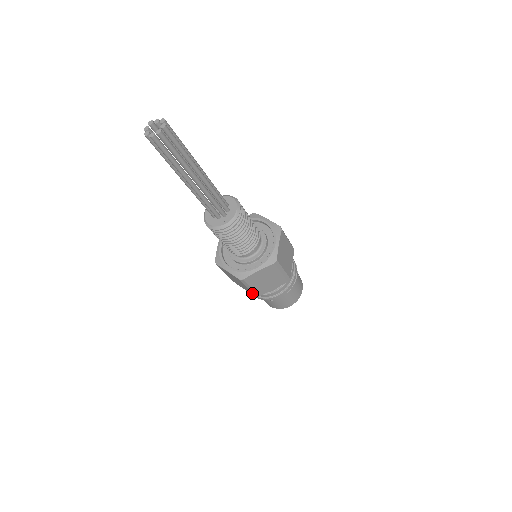
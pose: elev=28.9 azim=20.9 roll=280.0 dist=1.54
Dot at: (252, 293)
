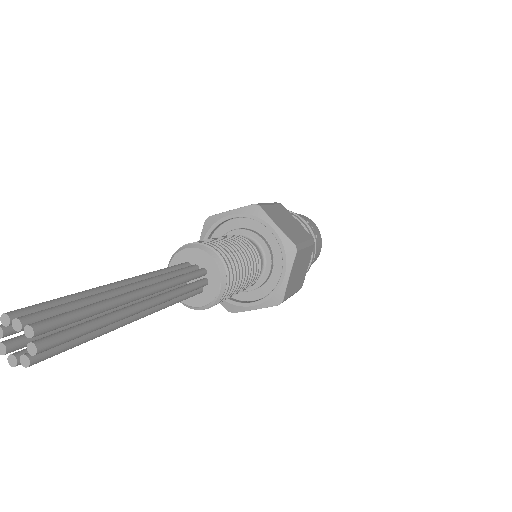
Dot at: occluded
